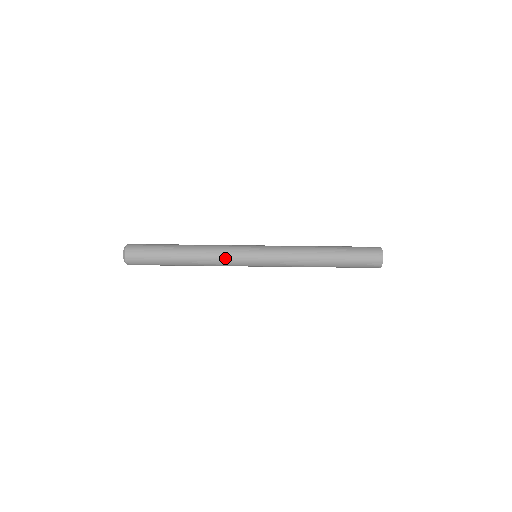
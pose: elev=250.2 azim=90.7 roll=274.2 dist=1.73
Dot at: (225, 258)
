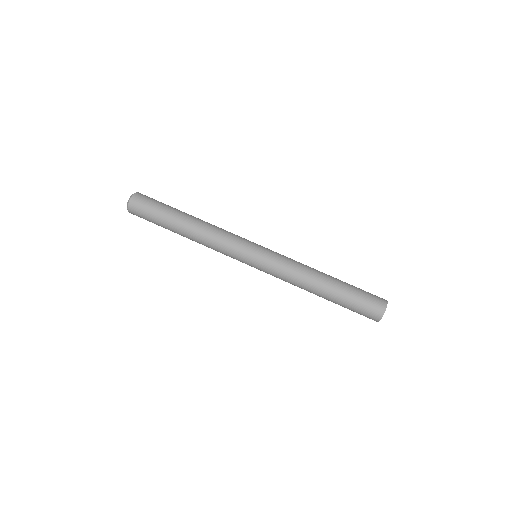
Dot at: (228, 235)
